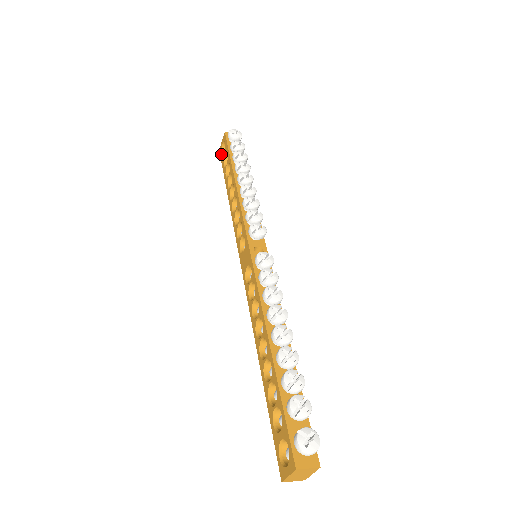
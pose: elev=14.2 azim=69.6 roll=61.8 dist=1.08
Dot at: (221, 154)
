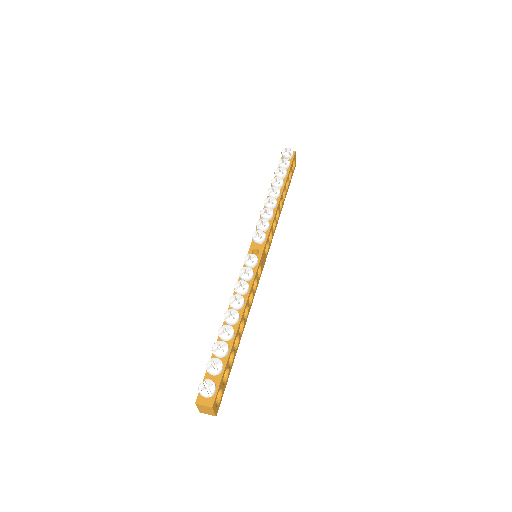
Dot at: occluded
